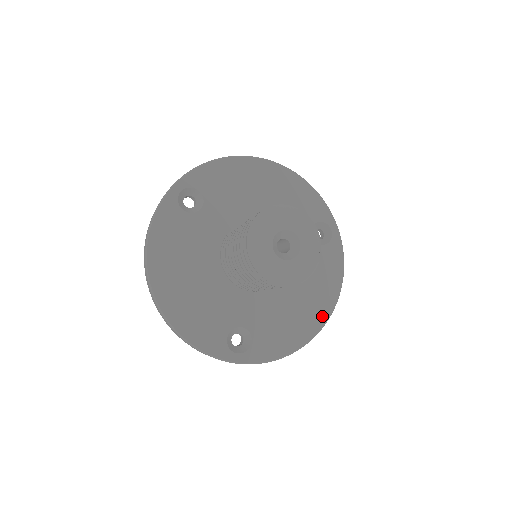
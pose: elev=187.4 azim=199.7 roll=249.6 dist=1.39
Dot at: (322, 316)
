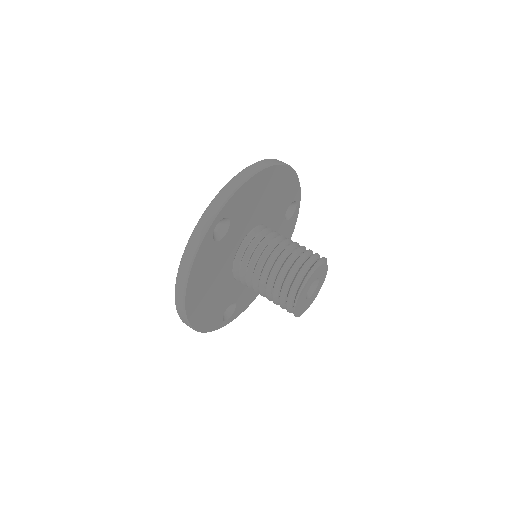
Dot at: occluded
